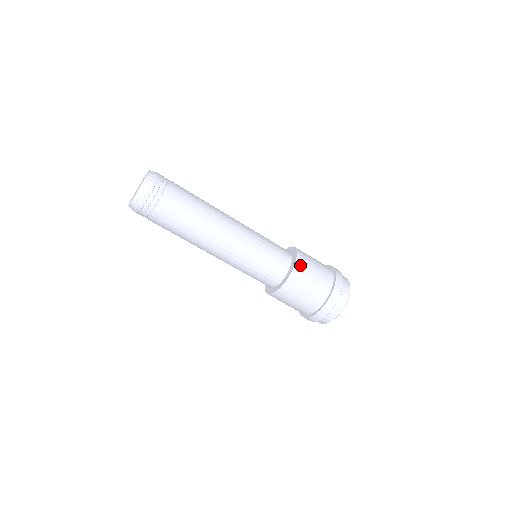
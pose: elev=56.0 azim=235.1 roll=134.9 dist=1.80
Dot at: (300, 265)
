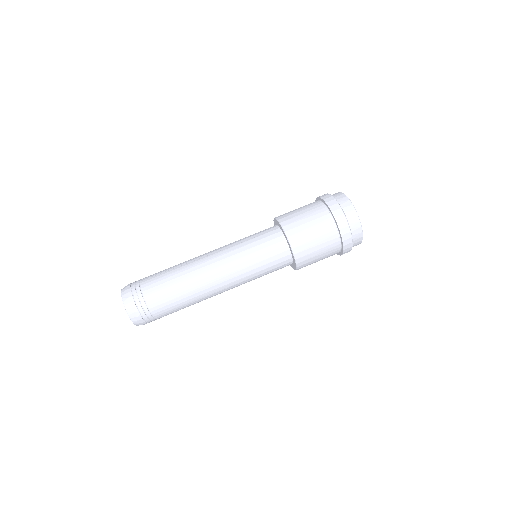
Dot at: (289, 229)
